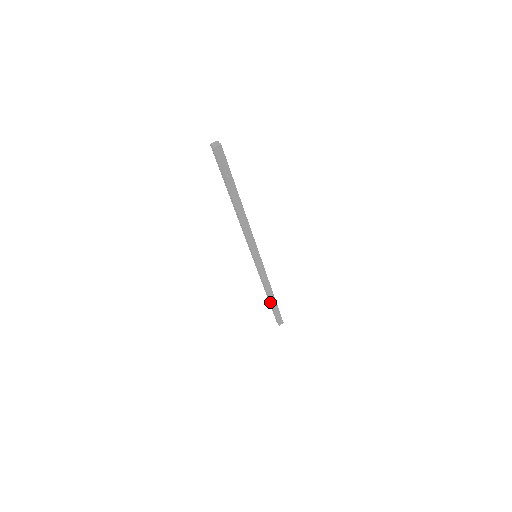
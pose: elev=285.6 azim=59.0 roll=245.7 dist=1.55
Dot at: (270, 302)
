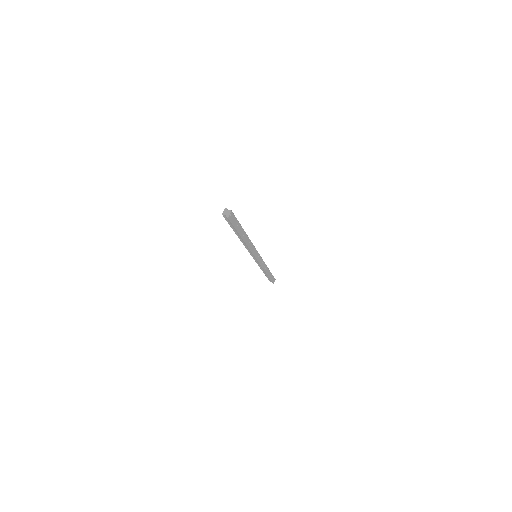
Dot at: (267, 275)
